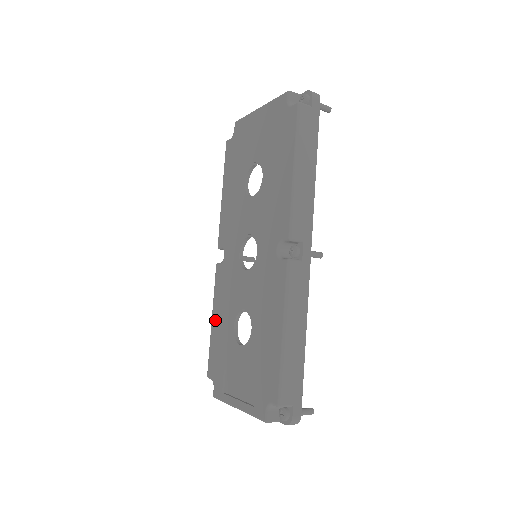
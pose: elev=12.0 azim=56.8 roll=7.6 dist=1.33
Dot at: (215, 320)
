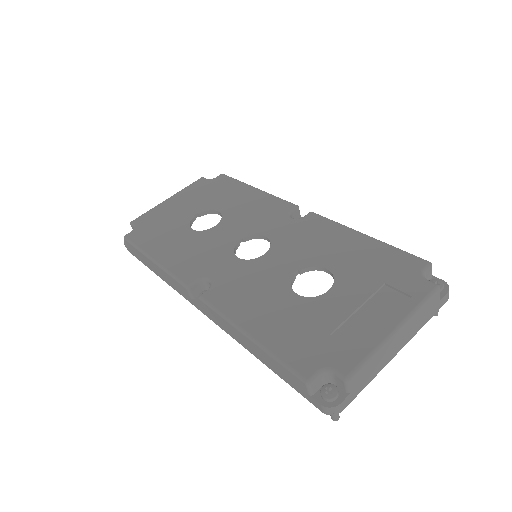
Dot at: (255, 324)
